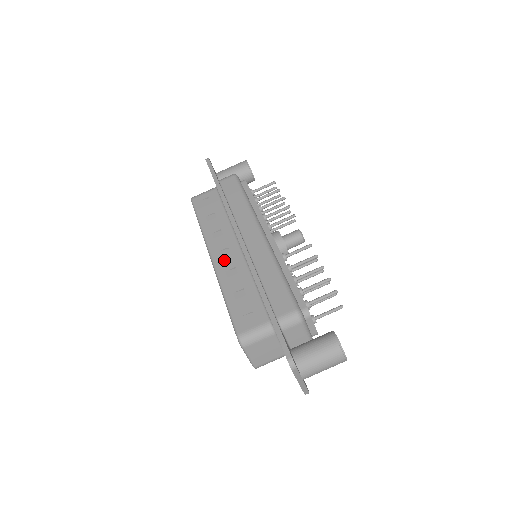
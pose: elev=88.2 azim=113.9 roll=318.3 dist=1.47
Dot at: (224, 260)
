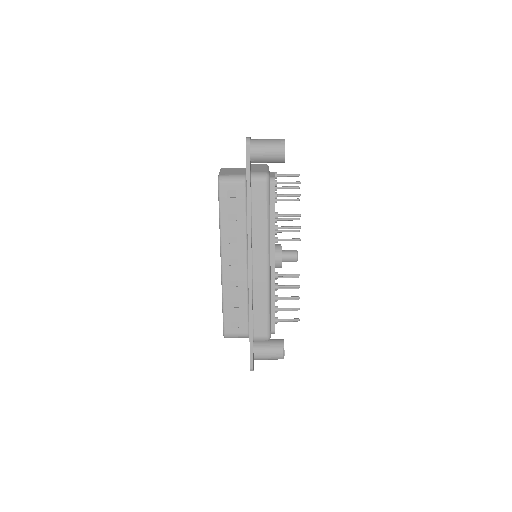
Dot at: (231, 270)
